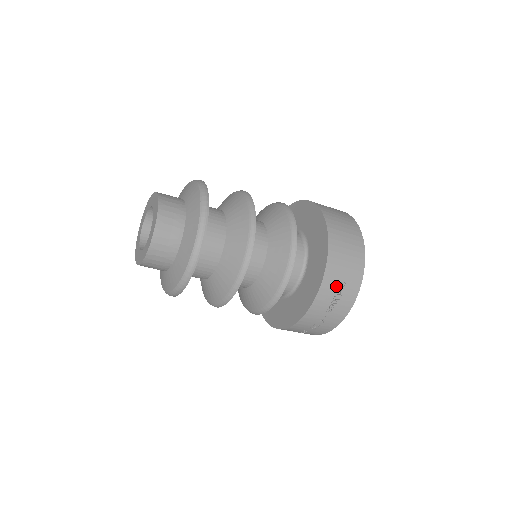
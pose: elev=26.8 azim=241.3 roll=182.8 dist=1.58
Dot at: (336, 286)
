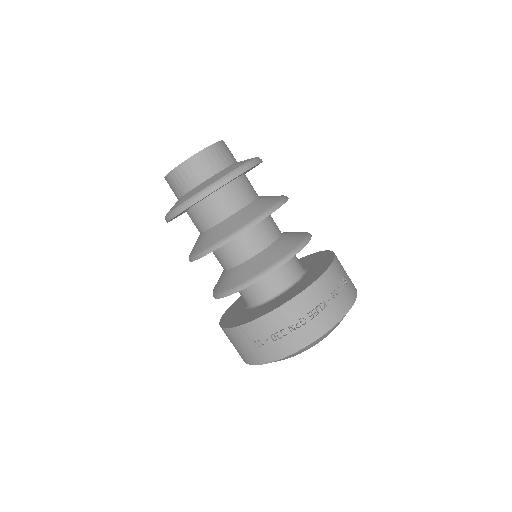
Dot at: (341, 277)
